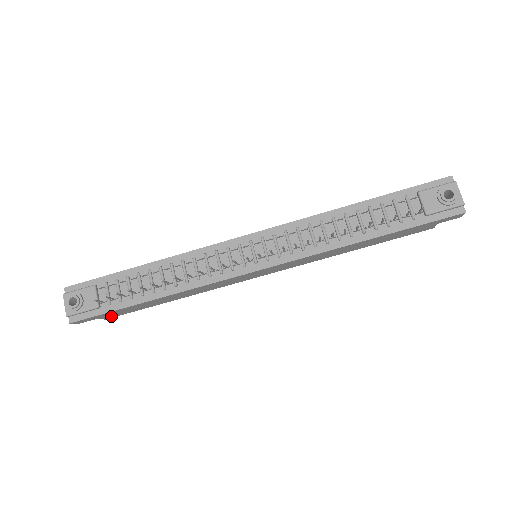
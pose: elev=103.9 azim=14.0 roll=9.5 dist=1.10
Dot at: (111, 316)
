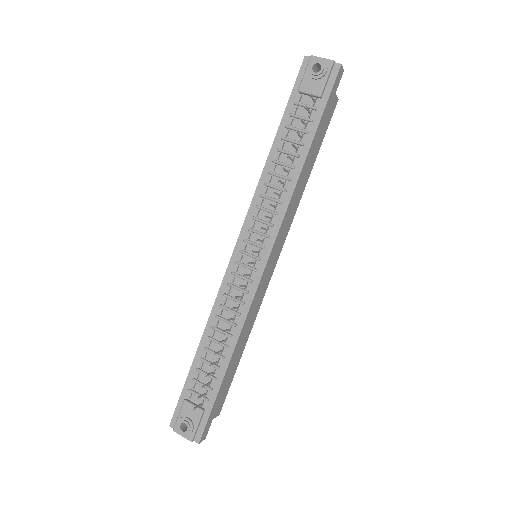
Dot at: (219, 408)
